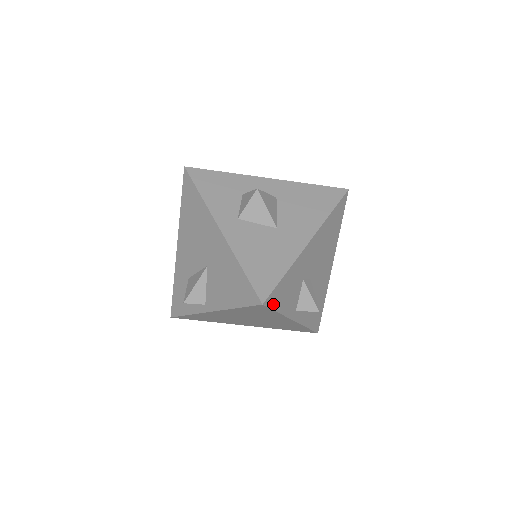
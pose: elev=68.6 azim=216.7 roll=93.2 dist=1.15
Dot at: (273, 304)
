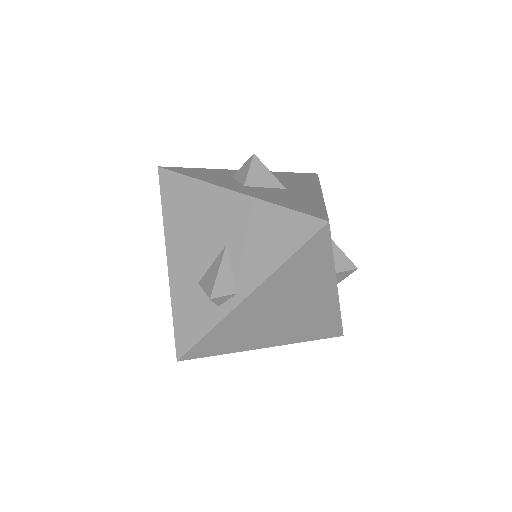
Dot at: (330, 235)
